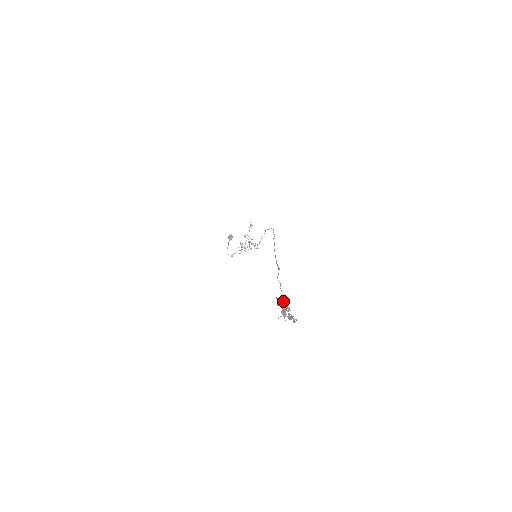
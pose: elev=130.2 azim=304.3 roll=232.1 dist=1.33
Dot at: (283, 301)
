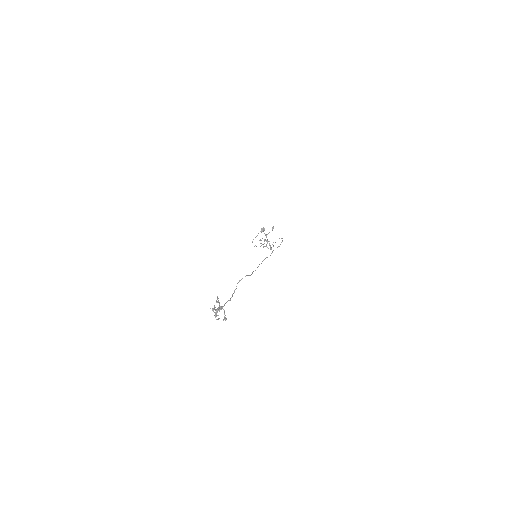
Dot at: (227, 301)
